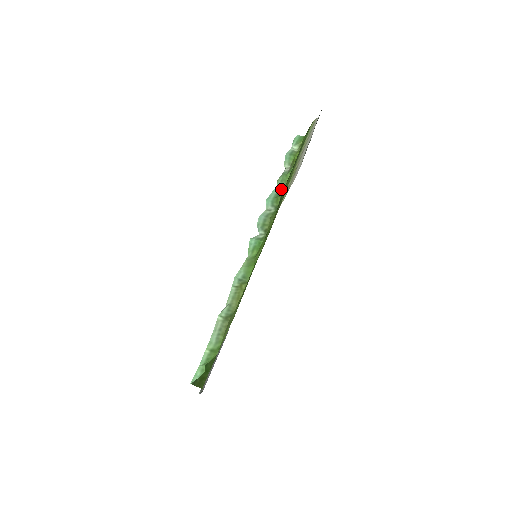
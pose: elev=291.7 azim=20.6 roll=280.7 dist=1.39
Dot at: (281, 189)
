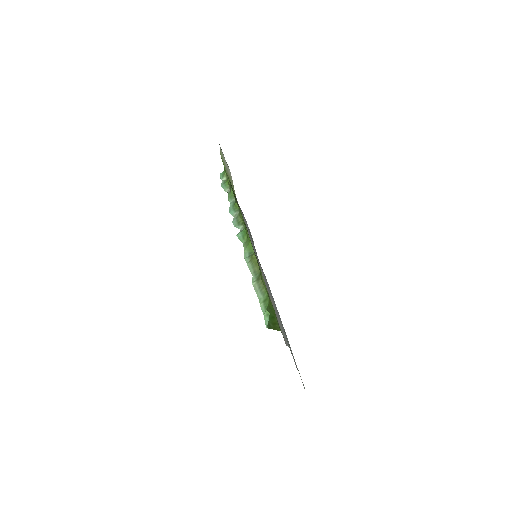
Dot at: (234, 201)
